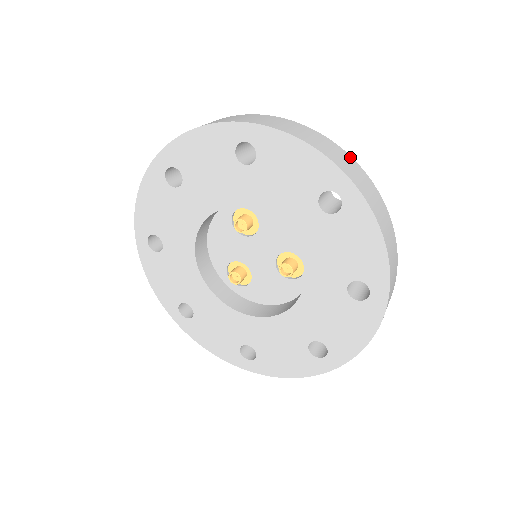
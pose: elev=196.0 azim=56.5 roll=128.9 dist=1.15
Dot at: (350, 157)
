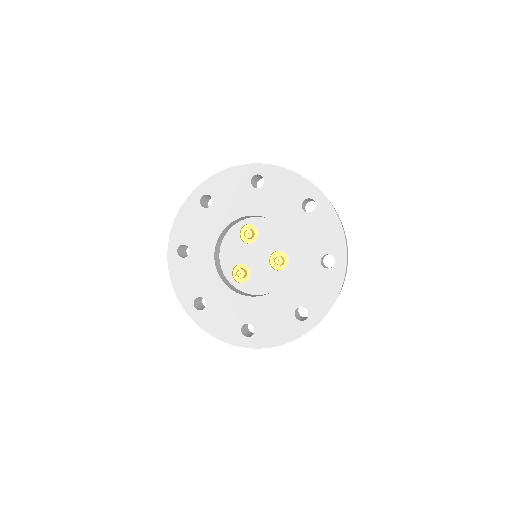
Dot at: occluded
